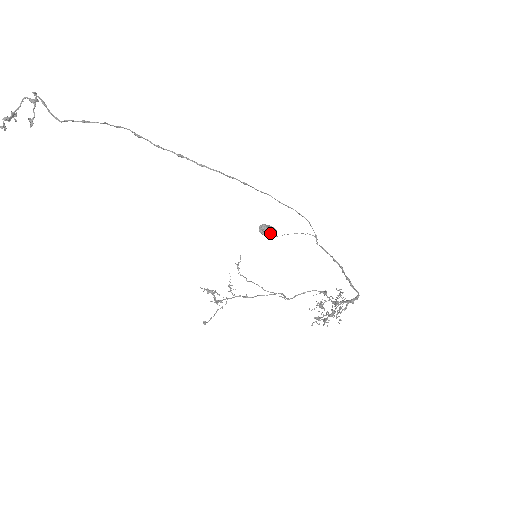
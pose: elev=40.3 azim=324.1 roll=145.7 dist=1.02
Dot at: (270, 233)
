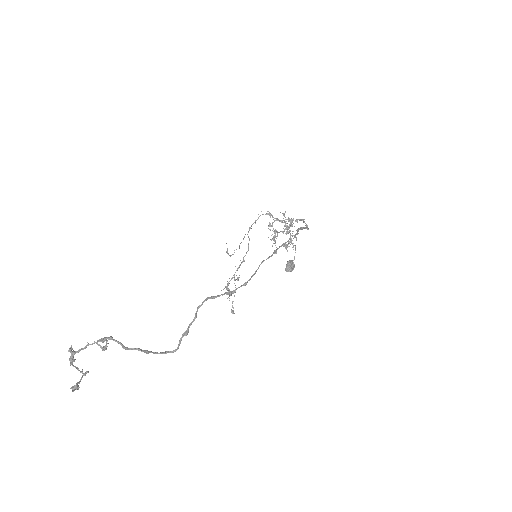
Dot at: (293, 269)
